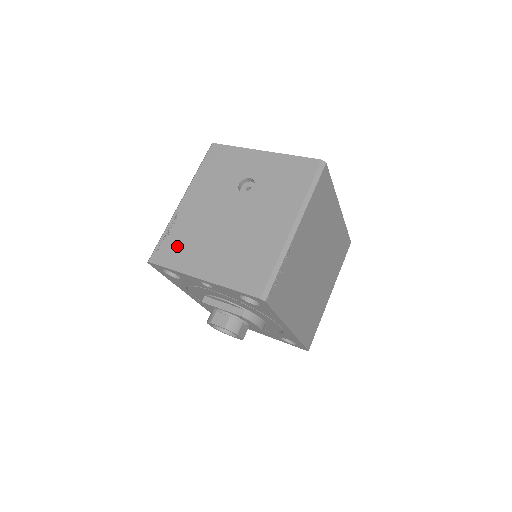
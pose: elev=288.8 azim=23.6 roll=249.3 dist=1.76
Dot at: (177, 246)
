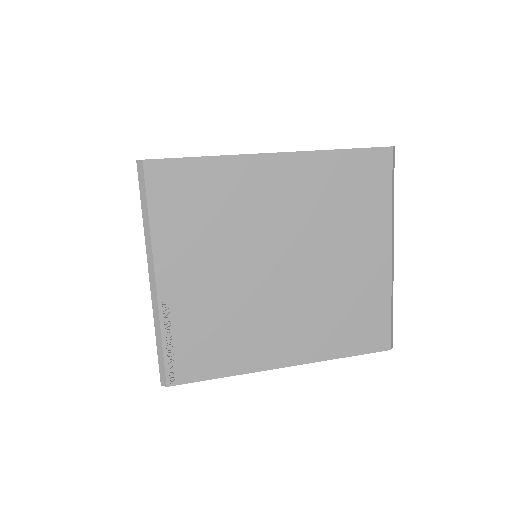
Dot at: occluded
